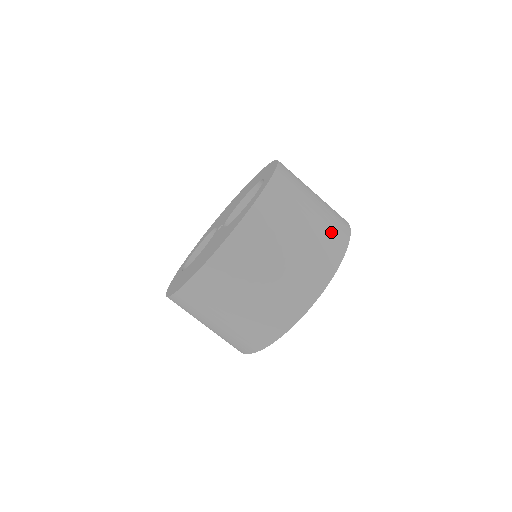
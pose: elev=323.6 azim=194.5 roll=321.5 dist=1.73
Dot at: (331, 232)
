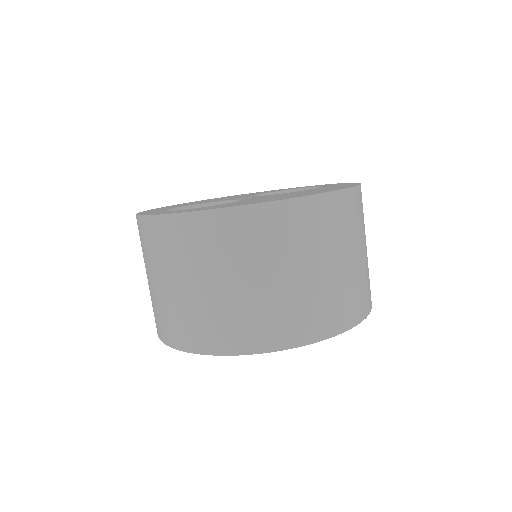
Dot at: occluded
